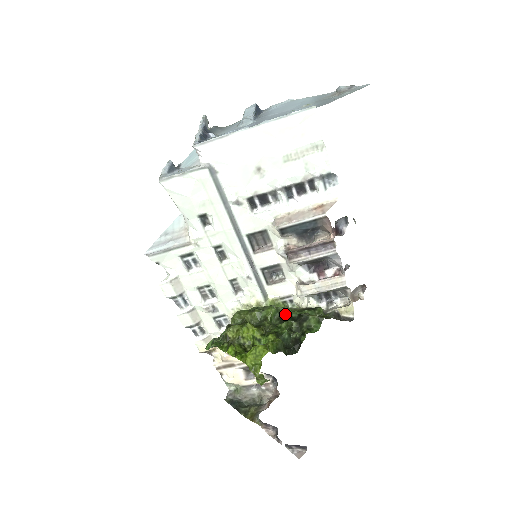
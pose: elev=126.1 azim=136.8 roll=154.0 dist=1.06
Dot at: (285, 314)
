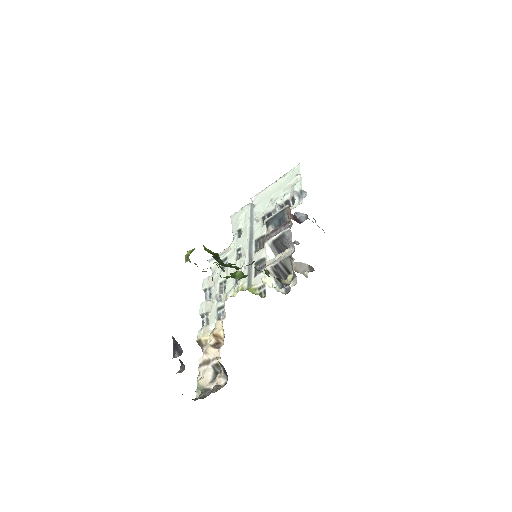
Dot at: occluded
